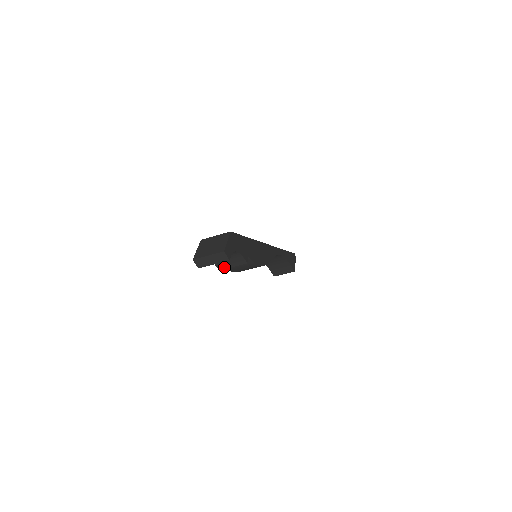
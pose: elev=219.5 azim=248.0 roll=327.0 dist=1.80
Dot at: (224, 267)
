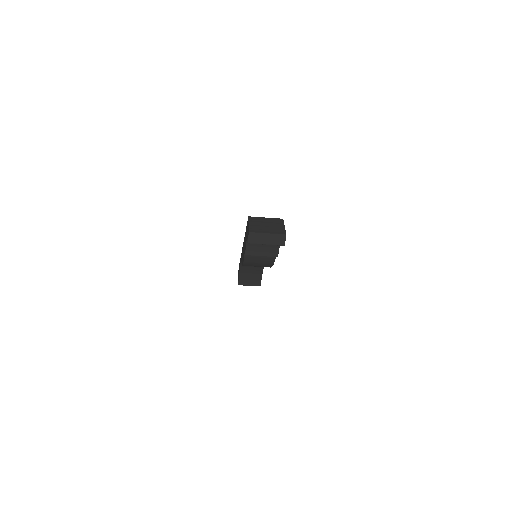
Dot at: (252, 253)
